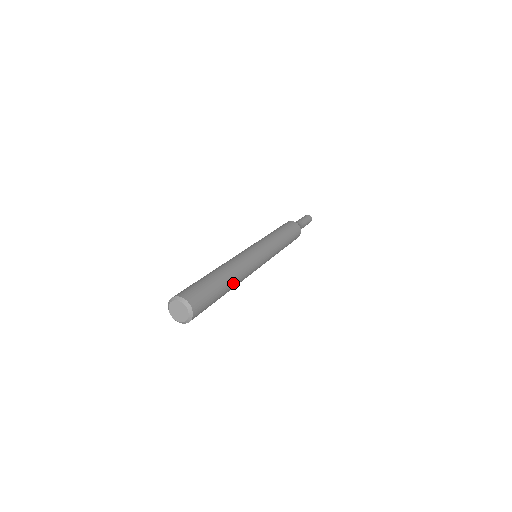
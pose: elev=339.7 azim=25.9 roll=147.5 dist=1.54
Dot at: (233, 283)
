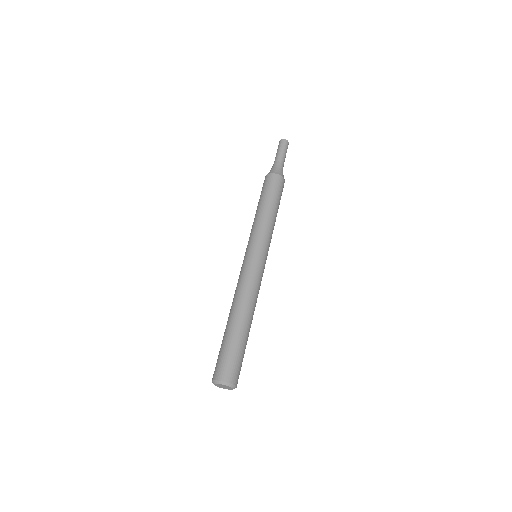
Dot at: occluded
